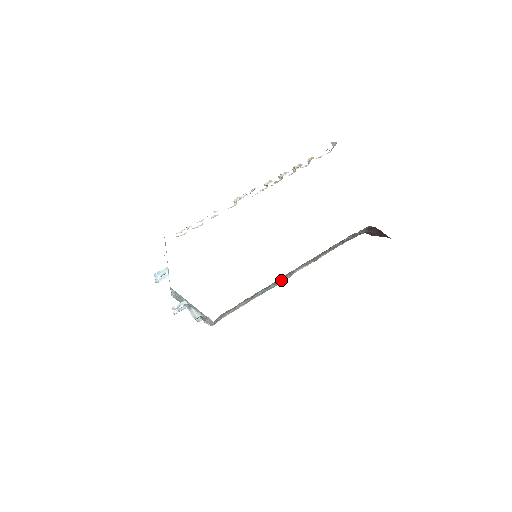
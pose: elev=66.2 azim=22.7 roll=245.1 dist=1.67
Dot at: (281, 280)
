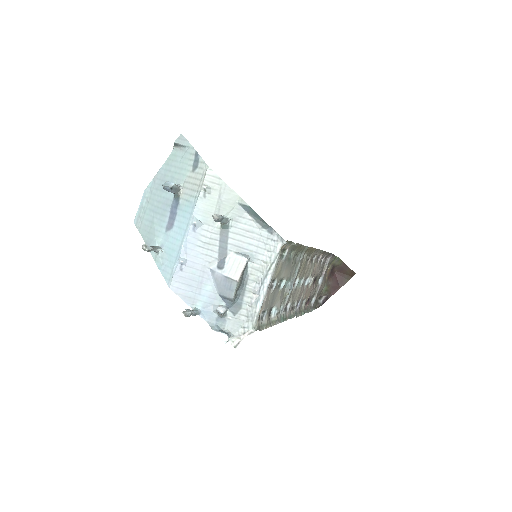
Dot at: occluded
